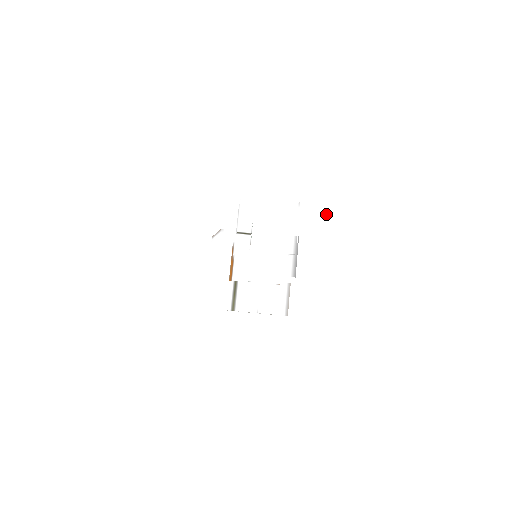
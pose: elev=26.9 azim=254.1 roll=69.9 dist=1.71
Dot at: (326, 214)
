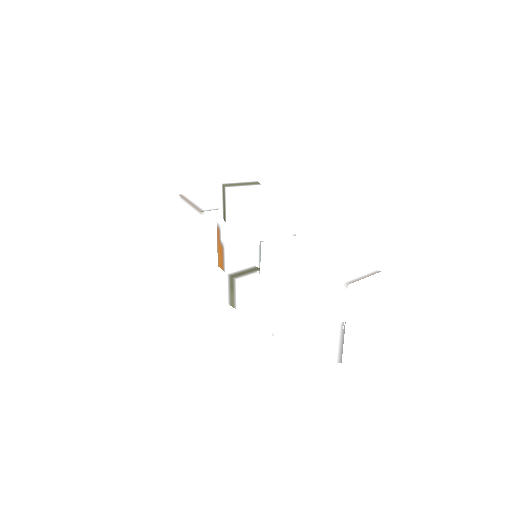
Dot at: (372, 282)
